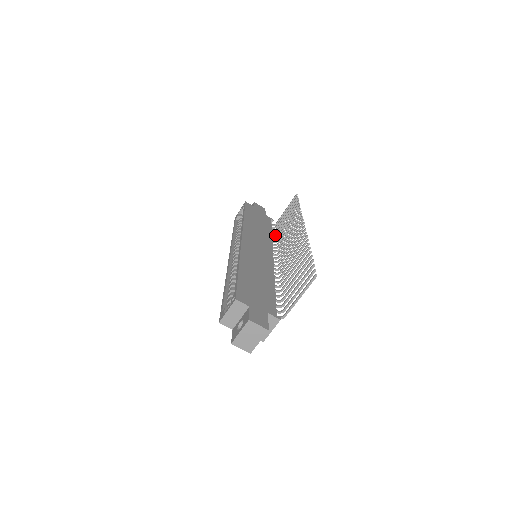
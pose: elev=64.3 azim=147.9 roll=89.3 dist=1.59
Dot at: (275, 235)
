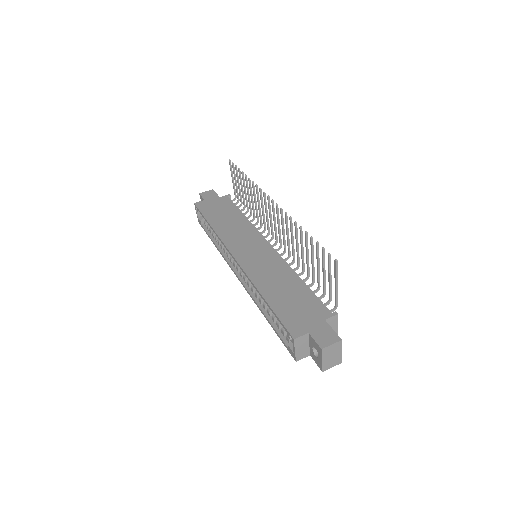
Dot at: (246, 212)
